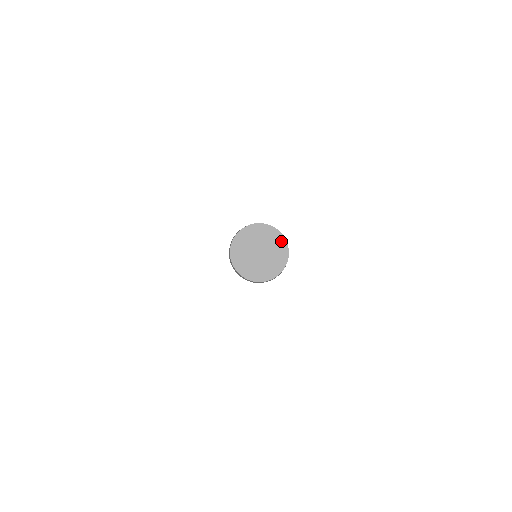
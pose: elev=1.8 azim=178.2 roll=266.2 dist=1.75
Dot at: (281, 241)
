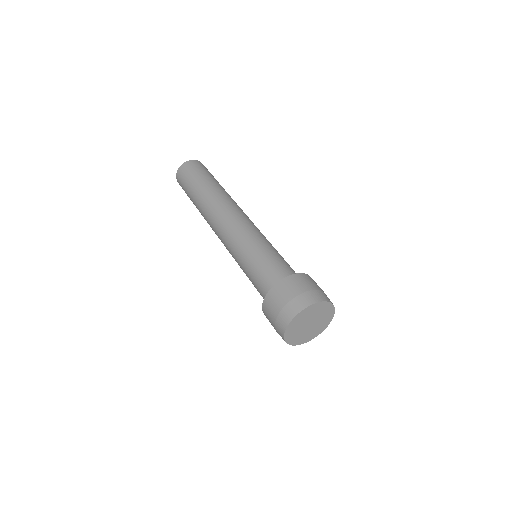
Dot at: (331, 311)
